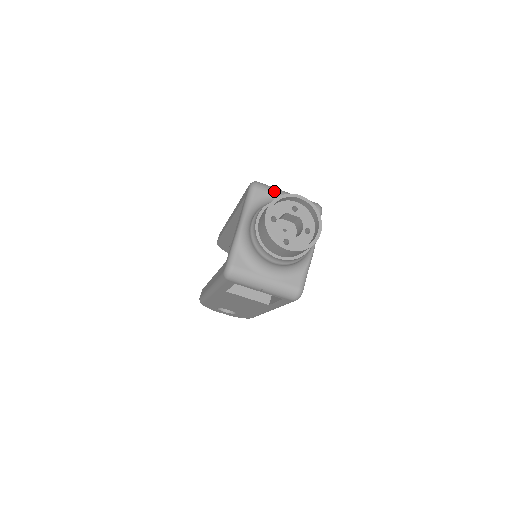
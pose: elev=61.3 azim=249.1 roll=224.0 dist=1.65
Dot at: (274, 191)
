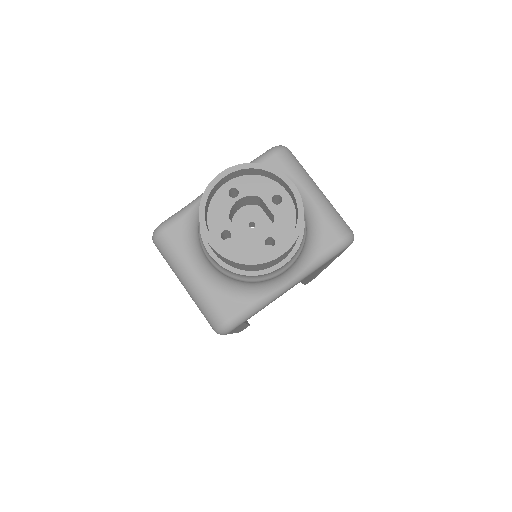
Dot at: (298, 173)
